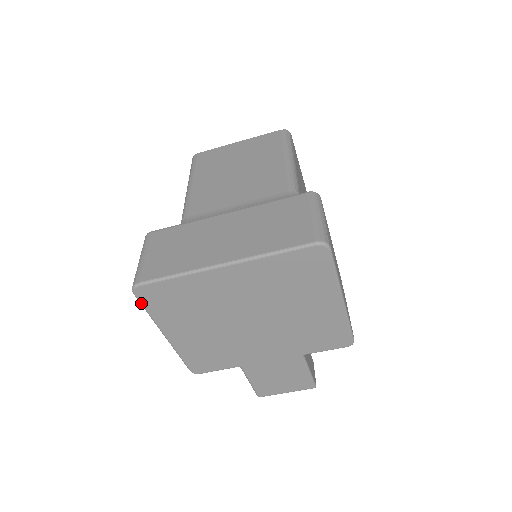
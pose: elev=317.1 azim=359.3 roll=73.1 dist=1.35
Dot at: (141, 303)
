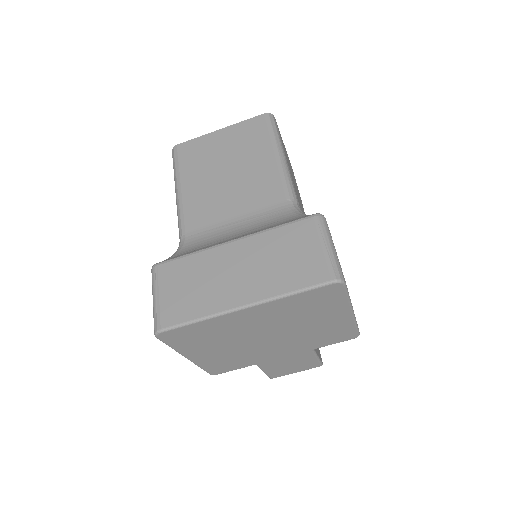
Dot at: (164, 342)
